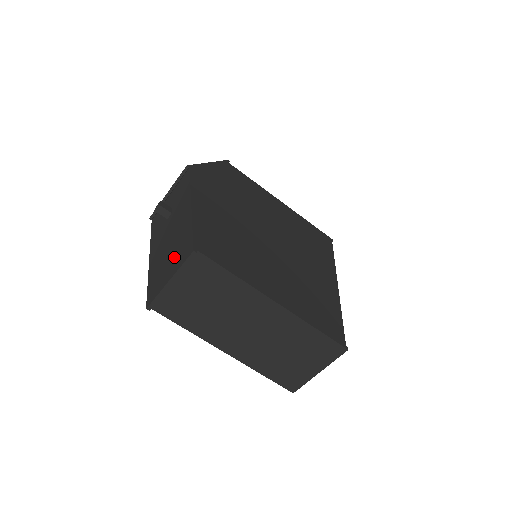
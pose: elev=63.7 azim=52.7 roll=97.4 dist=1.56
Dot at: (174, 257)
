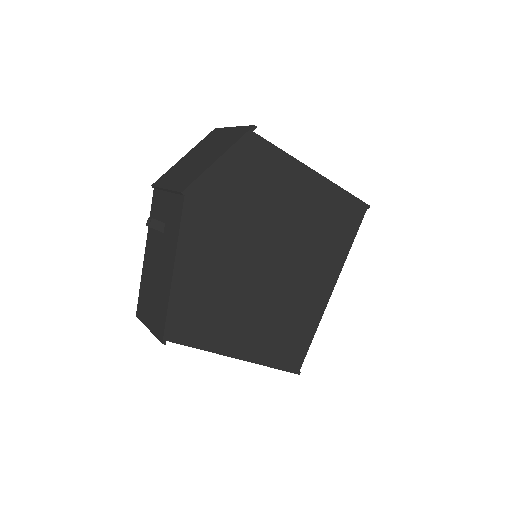
Dot at: (154, 310)
